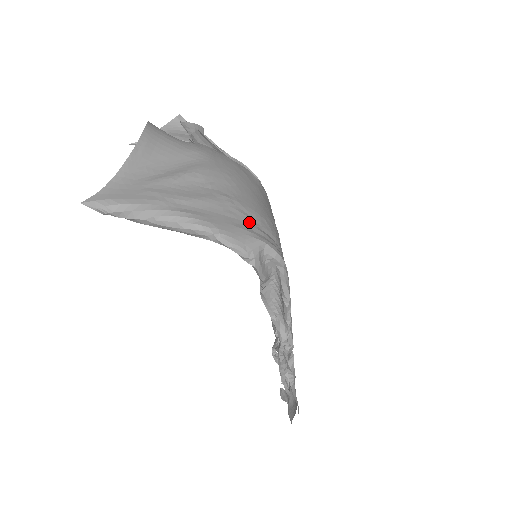
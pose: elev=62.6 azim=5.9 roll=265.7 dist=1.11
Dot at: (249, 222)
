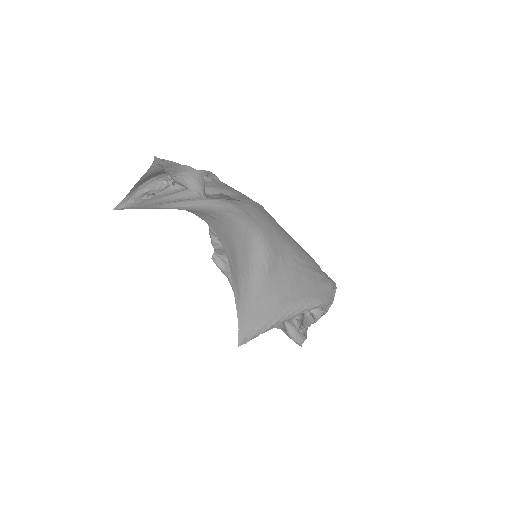
Dot at: (316, 273)
